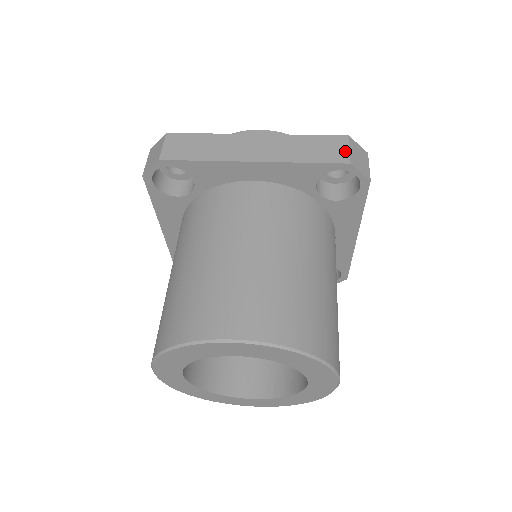
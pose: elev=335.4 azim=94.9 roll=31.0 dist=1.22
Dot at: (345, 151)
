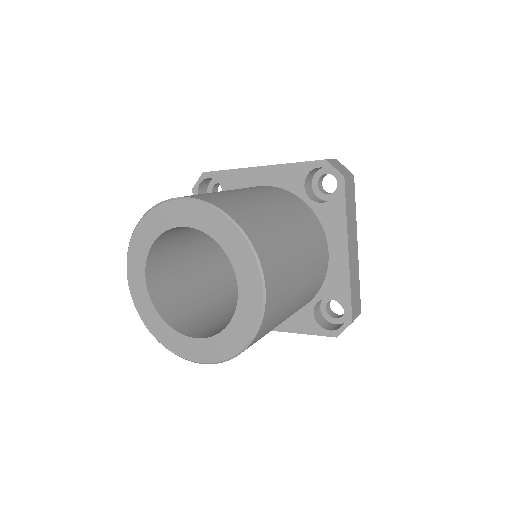
Dot at: occluded
